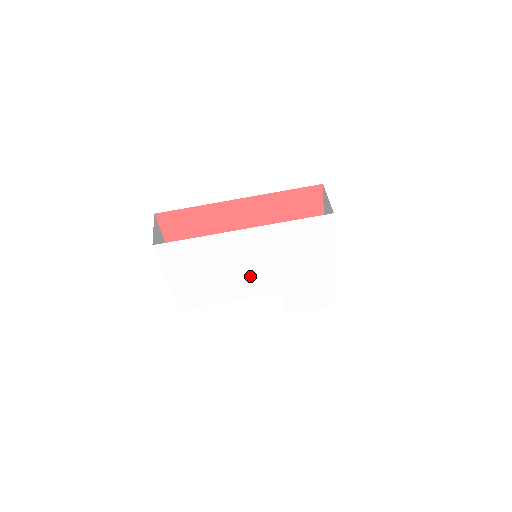
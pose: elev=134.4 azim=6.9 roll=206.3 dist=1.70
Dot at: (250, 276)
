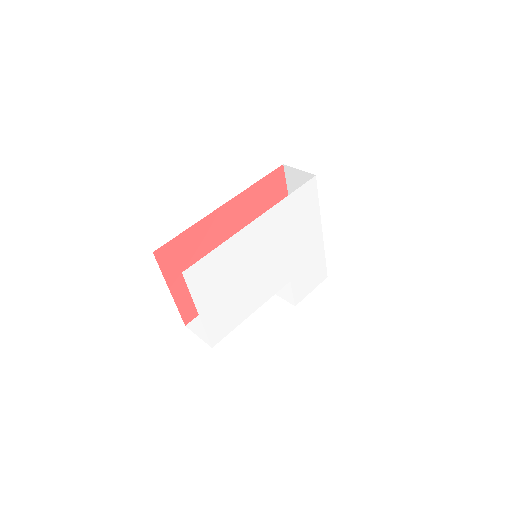
Dot at: (265, 273)
